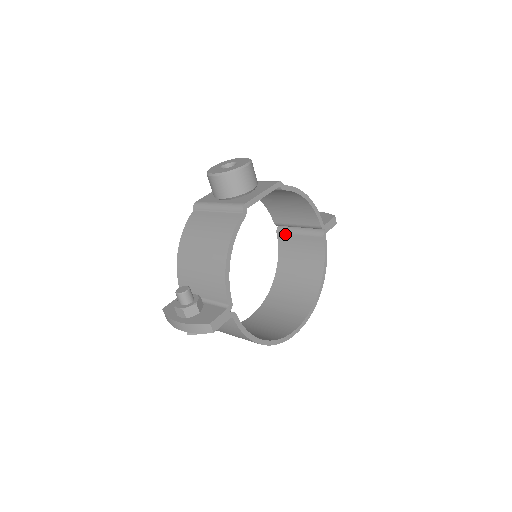
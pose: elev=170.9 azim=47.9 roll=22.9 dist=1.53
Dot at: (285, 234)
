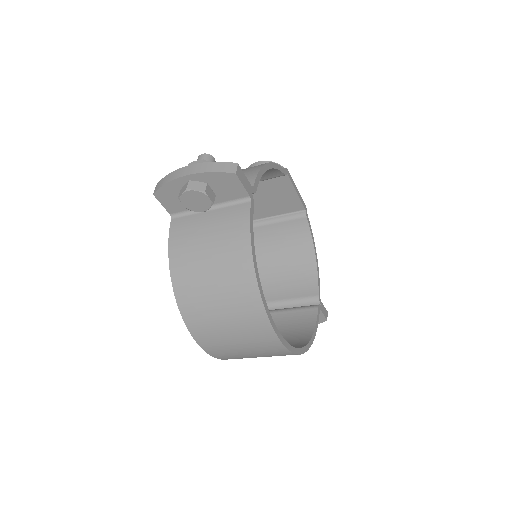
Dot at: occluded
